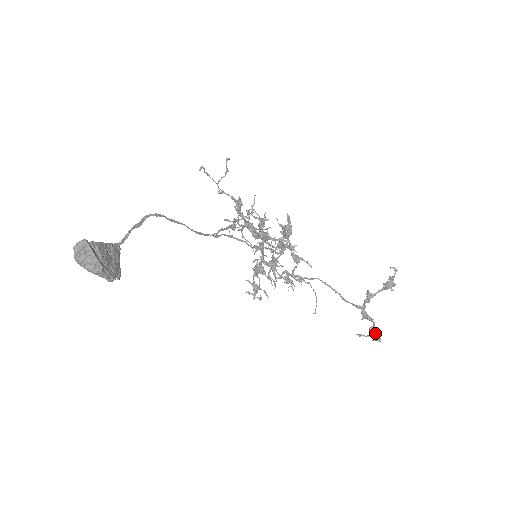
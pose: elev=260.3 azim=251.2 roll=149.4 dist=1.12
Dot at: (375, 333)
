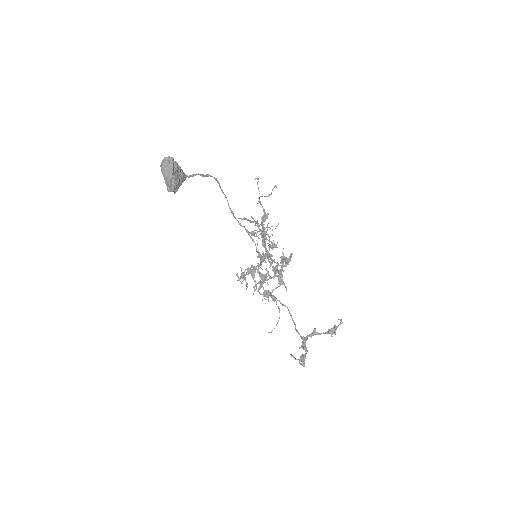
Dot at: (303, 359)
